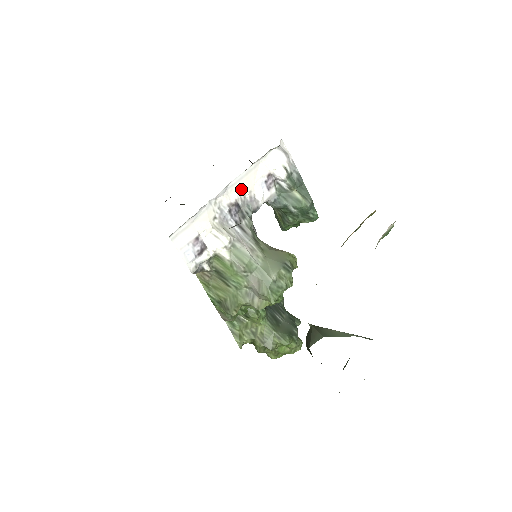
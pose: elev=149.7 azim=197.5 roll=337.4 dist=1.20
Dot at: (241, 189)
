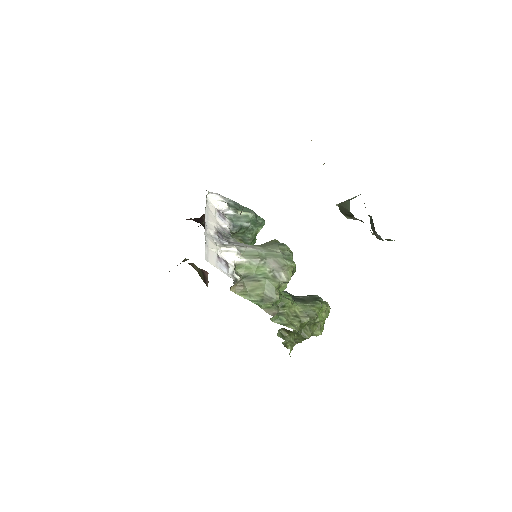
Dot at: (212, 223)
